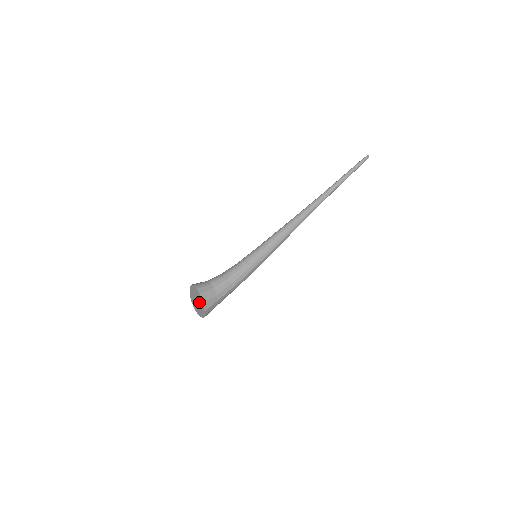
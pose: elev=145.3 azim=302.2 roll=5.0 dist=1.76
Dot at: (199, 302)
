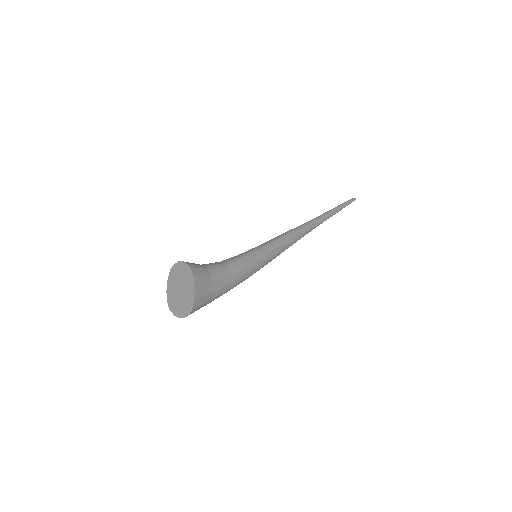
Dot at: (185, 283)
